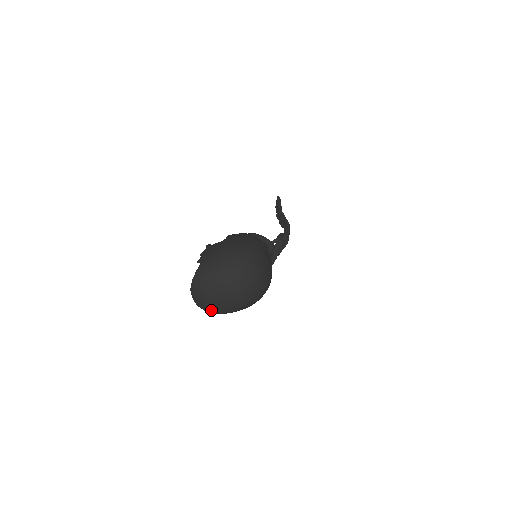
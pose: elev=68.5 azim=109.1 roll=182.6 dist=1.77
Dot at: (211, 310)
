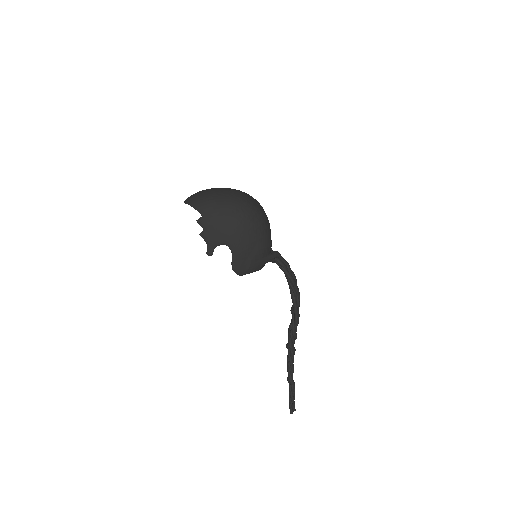
Dot at: (196, 198)
